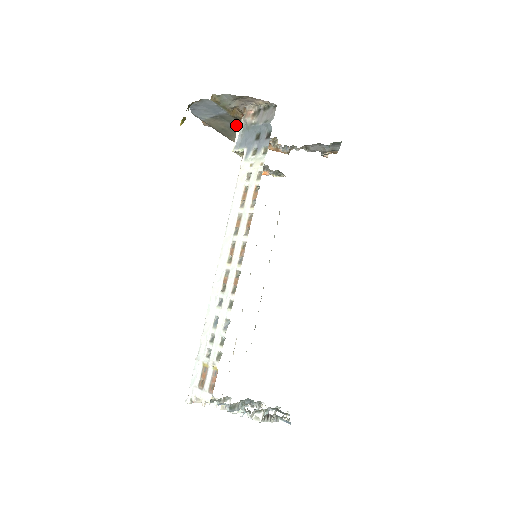
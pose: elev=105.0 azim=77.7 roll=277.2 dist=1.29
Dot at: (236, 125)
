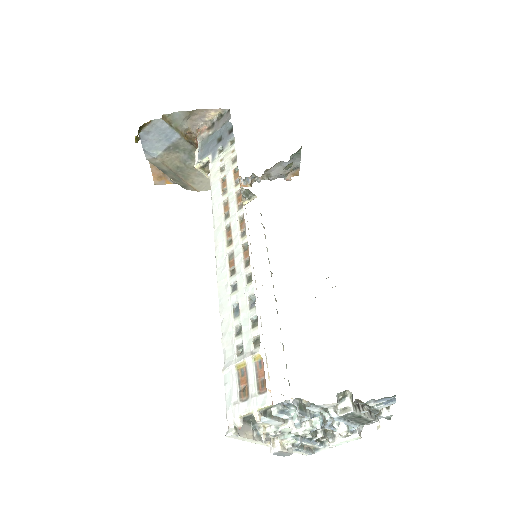
Dot at: (191, 156)
